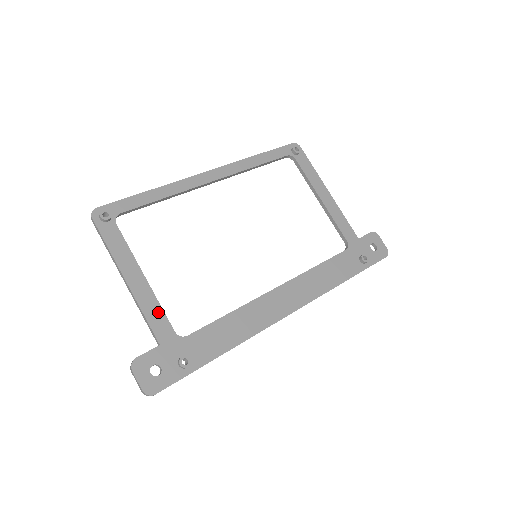
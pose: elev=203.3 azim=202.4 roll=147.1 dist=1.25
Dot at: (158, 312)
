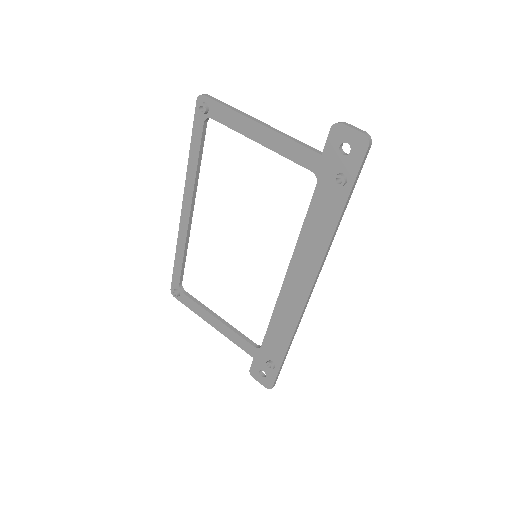
Dot at: (238, 338)
